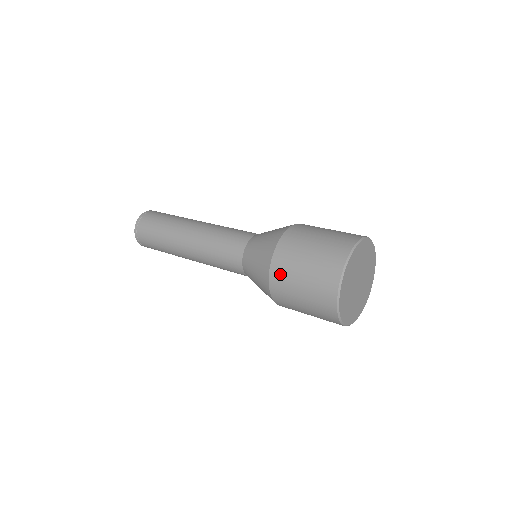
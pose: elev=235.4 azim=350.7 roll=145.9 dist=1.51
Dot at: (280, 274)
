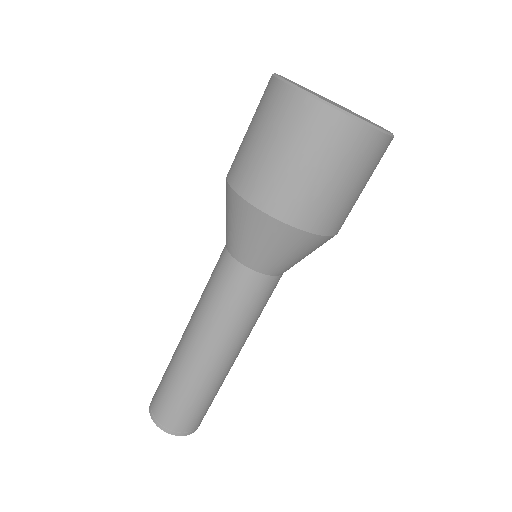
Dot at: (259, 187)
